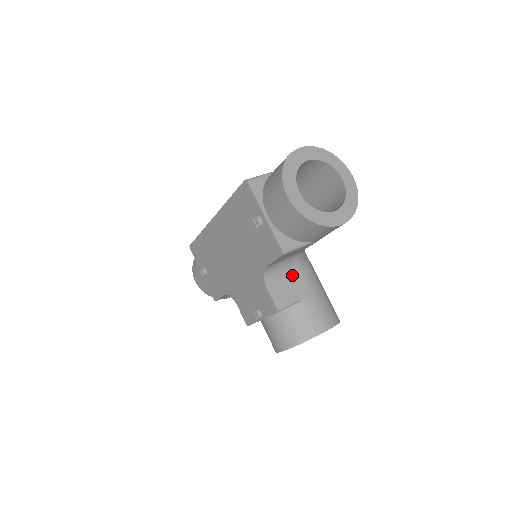
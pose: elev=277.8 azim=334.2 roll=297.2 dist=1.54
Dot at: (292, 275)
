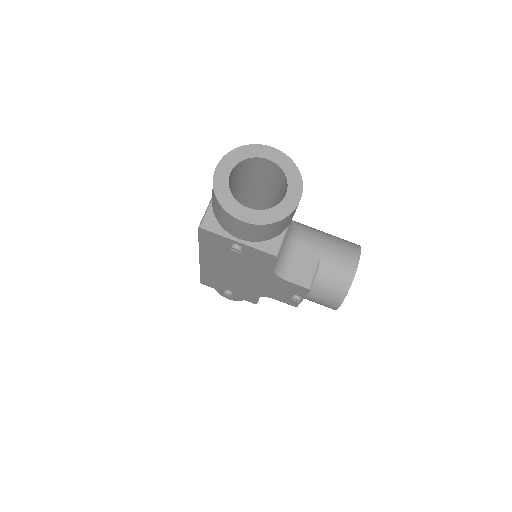
Dot at: (296, 252)
